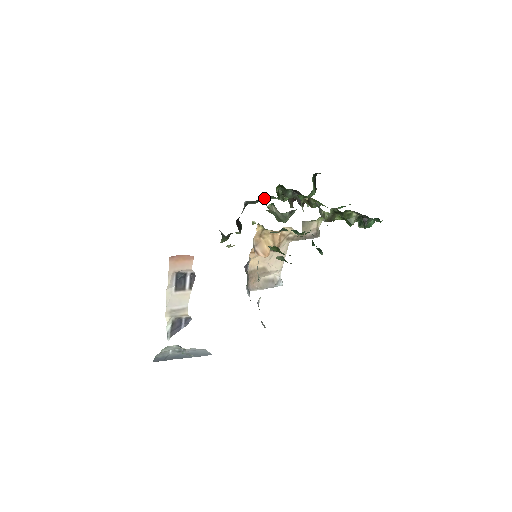
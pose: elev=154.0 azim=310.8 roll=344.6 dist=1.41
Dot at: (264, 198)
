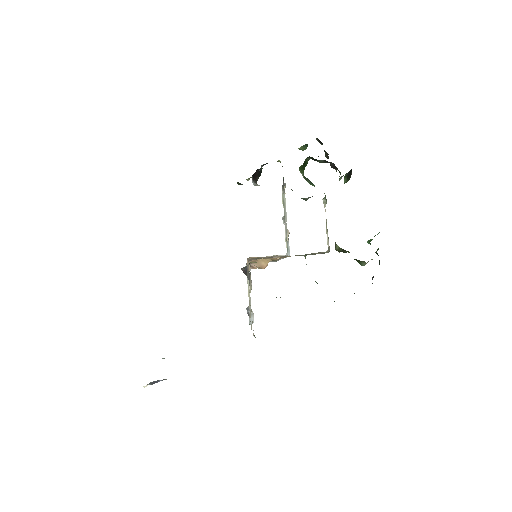
Dot at: occluded
